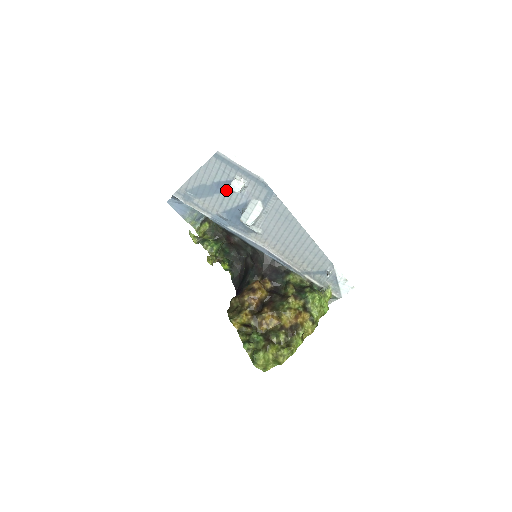
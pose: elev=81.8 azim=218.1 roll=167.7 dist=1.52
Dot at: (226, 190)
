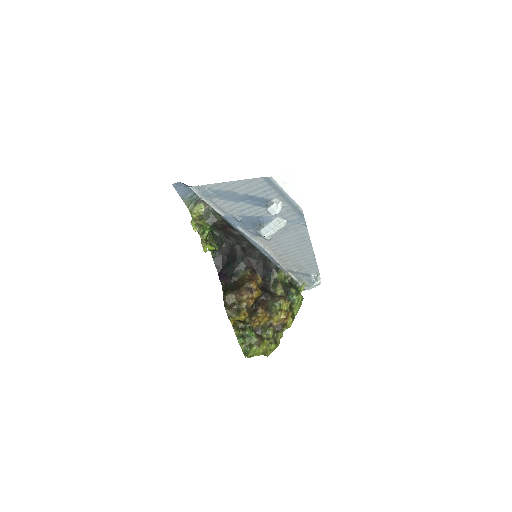
Dot at: (256, 203)
